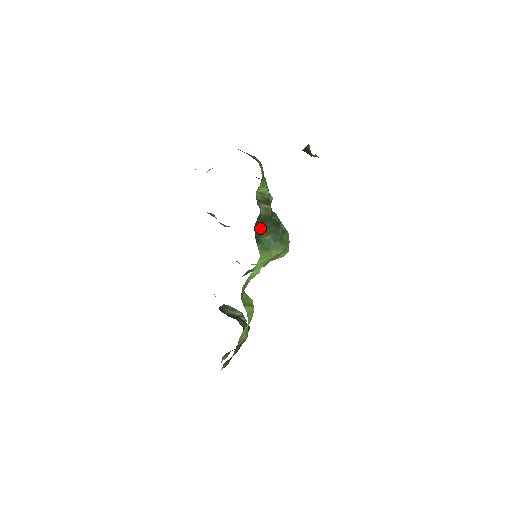
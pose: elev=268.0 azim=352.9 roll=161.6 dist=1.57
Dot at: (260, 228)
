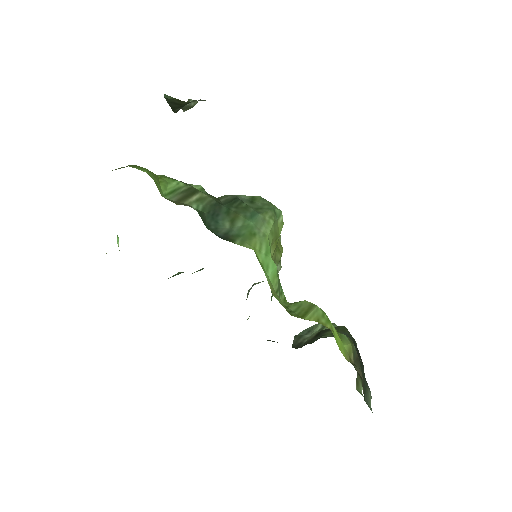
Dot at: (218, 225)
